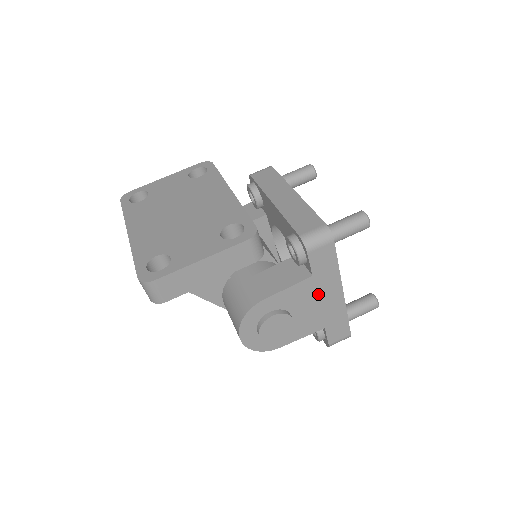
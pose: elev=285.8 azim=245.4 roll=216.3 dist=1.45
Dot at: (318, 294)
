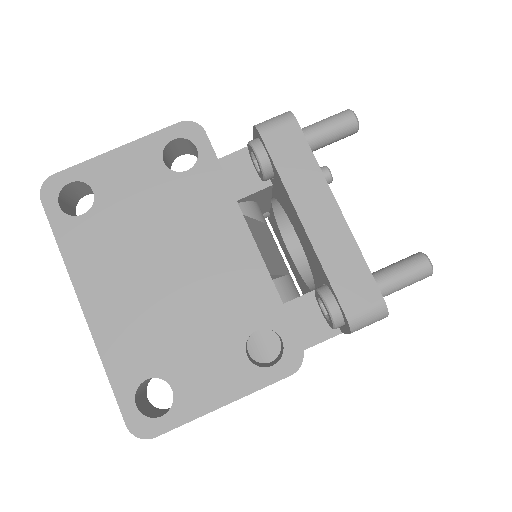
Dot at: occluded
